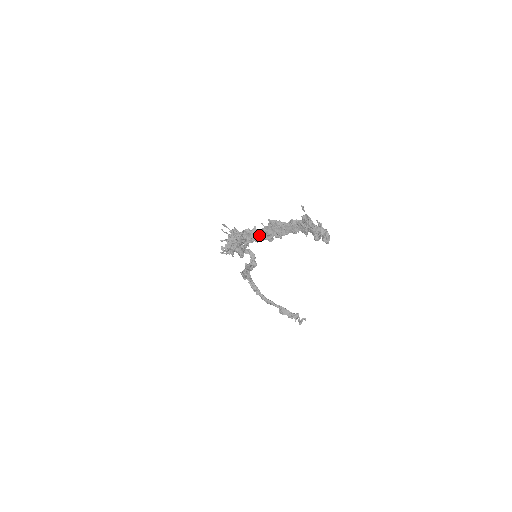
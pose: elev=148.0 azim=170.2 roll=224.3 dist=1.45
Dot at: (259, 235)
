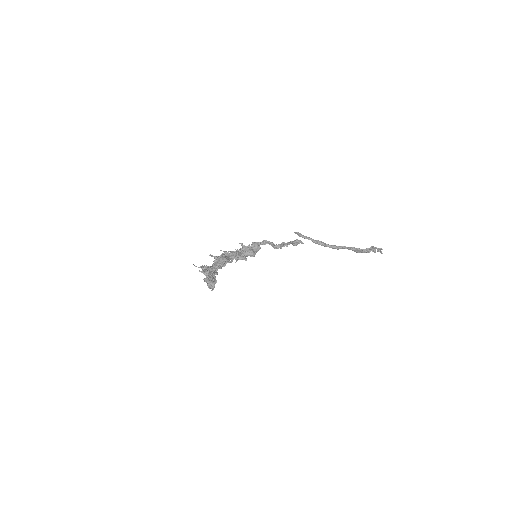
Dot at: occluded
